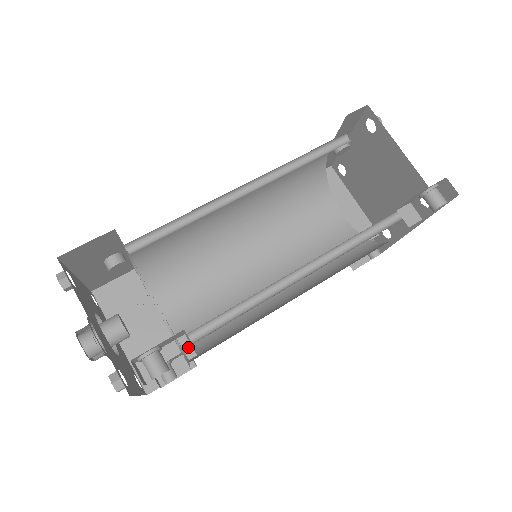
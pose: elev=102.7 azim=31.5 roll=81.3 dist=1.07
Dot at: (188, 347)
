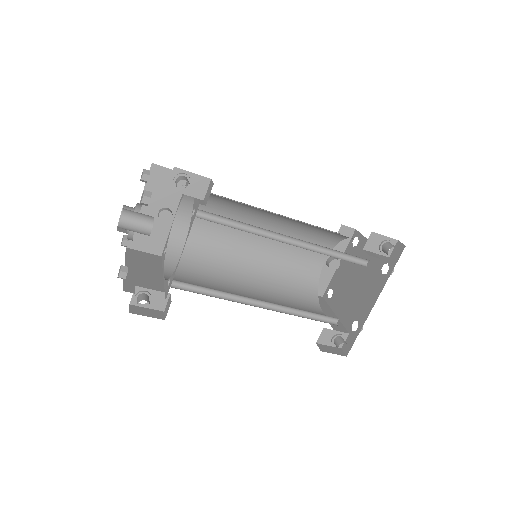
Dot at: (202, 202)
